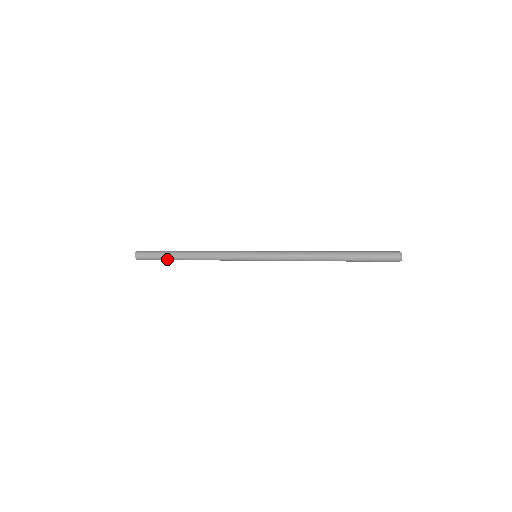
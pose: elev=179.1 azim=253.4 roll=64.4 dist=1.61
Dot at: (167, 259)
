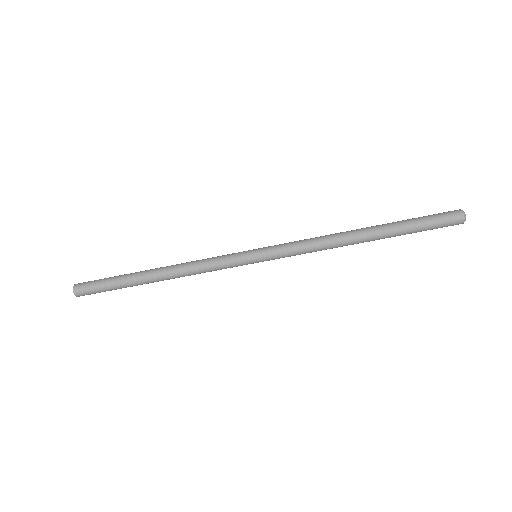
Dot at: (123, 285)
